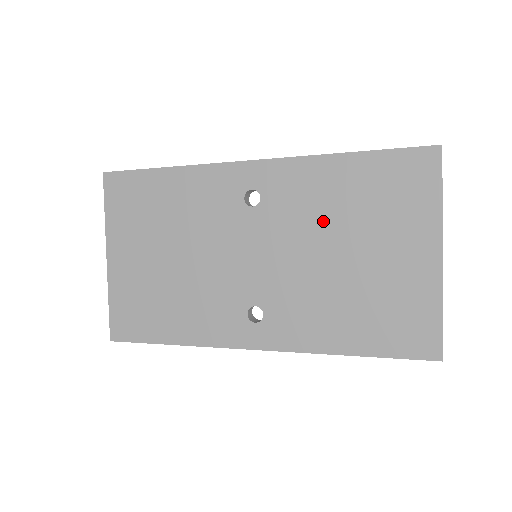
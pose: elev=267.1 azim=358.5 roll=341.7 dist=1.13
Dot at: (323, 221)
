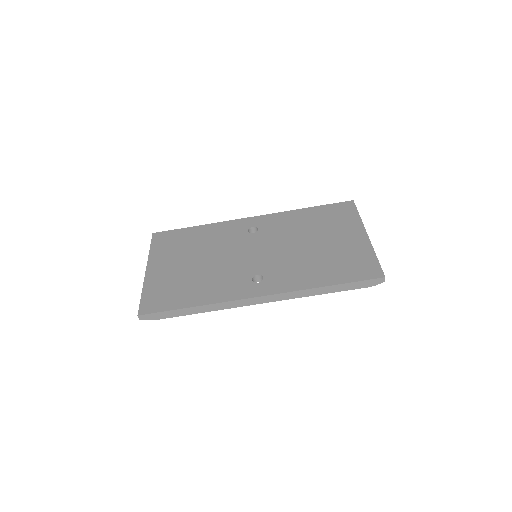
Dot at: (297, 232)
